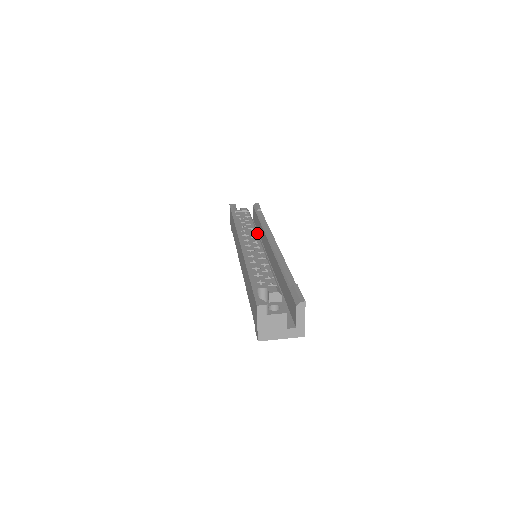
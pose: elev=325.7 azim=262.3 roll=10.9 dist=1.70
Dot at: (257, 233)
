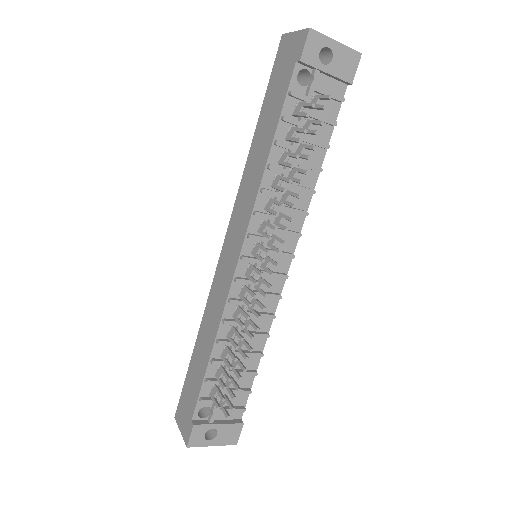
Dot at: occluded
